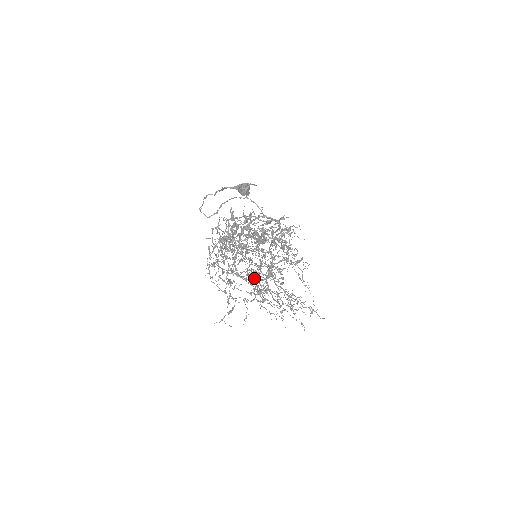
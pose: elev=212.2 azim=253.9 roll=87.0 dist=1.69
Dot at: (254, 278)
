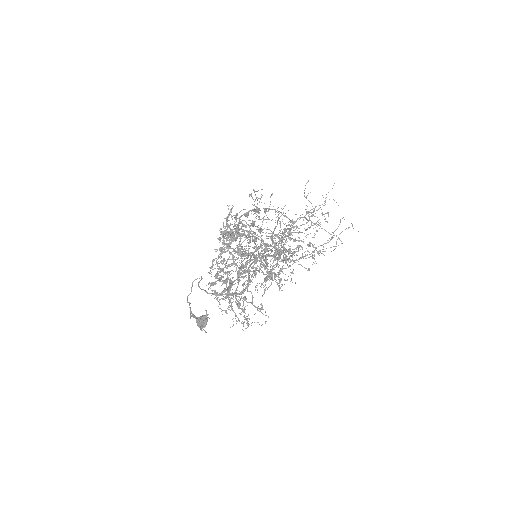
Dot at: occluded
